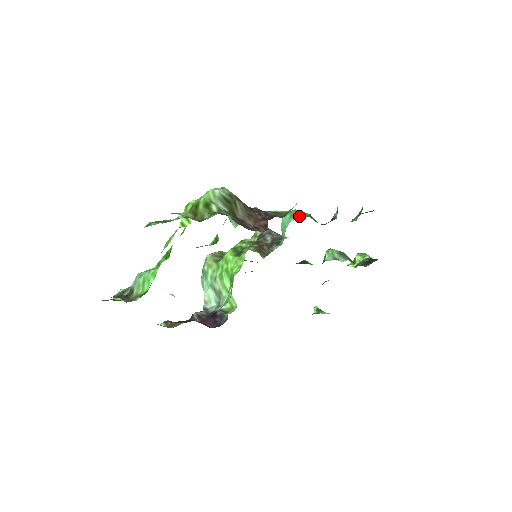
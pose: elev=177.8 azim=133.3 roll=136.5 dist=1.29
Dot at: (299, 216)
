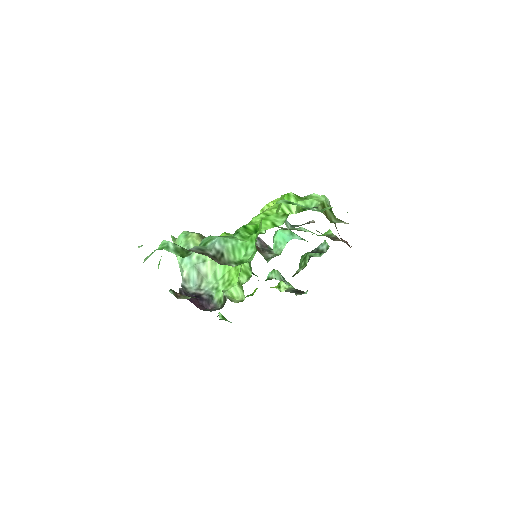
Dot at: (300, 237)
